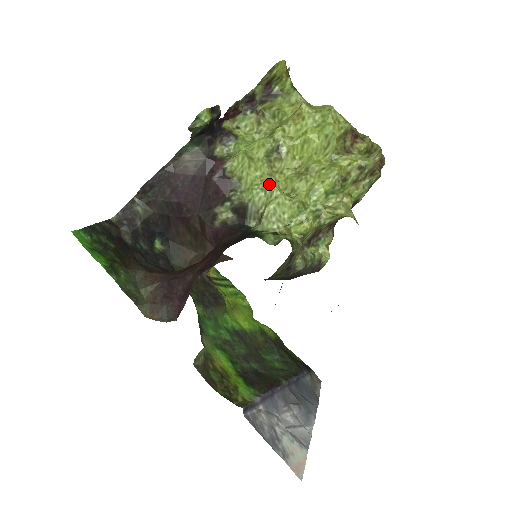
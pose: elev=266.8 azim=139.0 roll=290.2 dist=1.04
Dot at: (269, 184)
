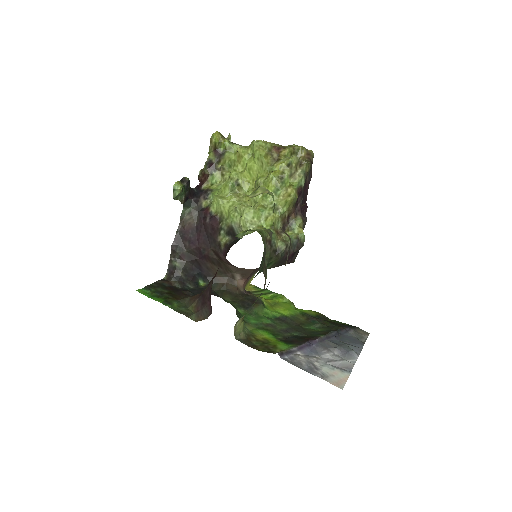
Dot at: (237, 206)
